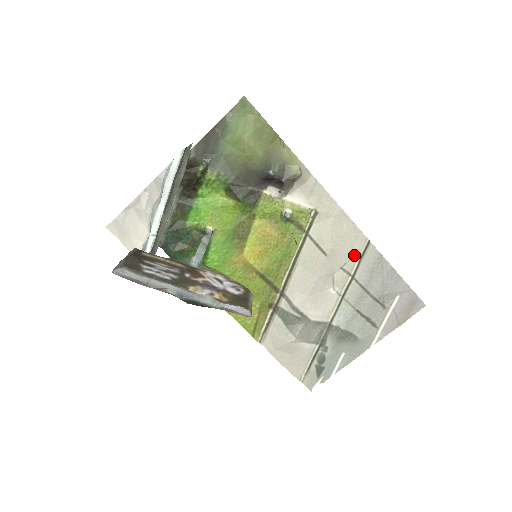
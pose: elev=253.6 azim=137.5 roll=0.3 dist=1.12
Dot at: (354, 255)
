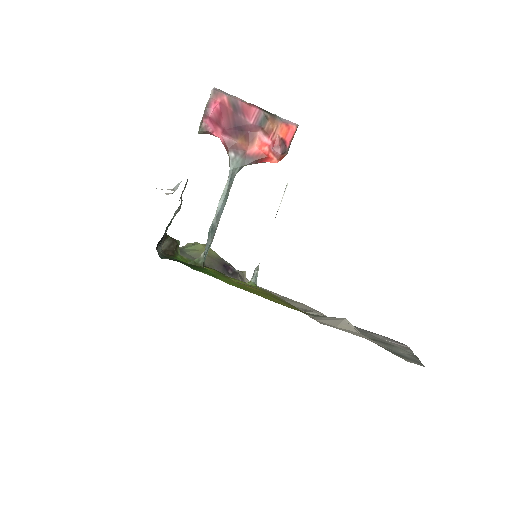
Dot at: occluded
